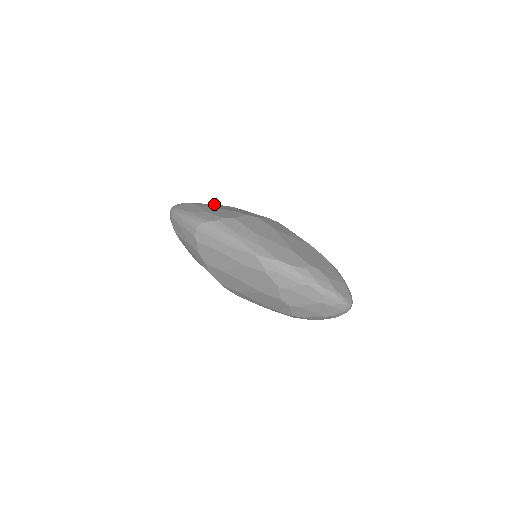
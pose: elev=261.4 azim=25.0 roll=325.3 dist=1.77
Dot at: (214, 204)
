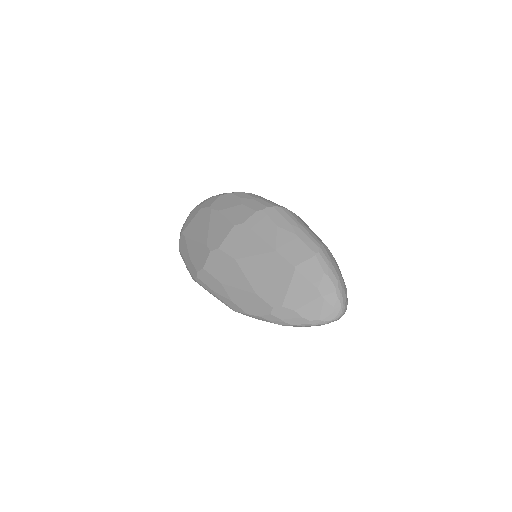
Dot at: (199, 211)
